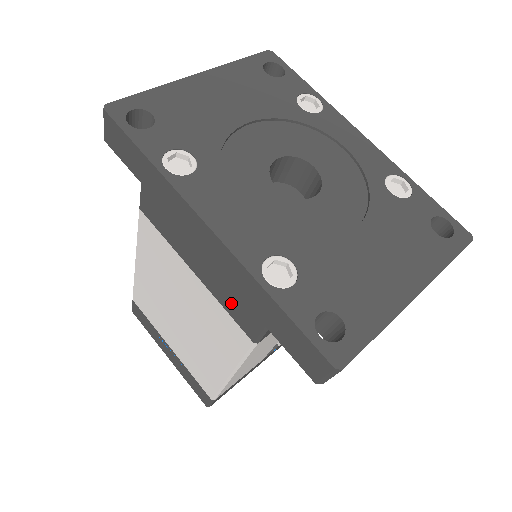
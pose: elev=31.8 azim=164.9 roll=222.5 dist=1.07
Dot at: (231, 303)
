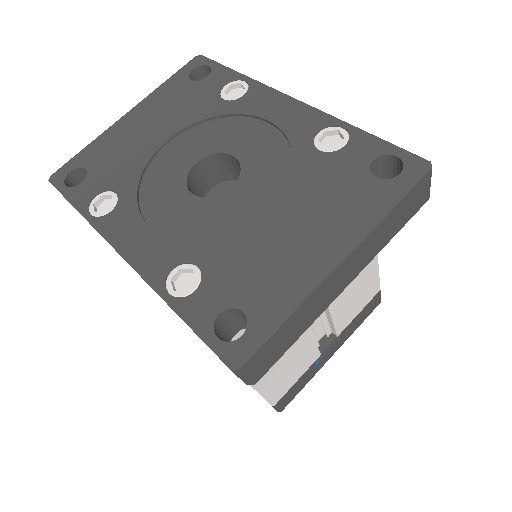
Dot at: occluded
